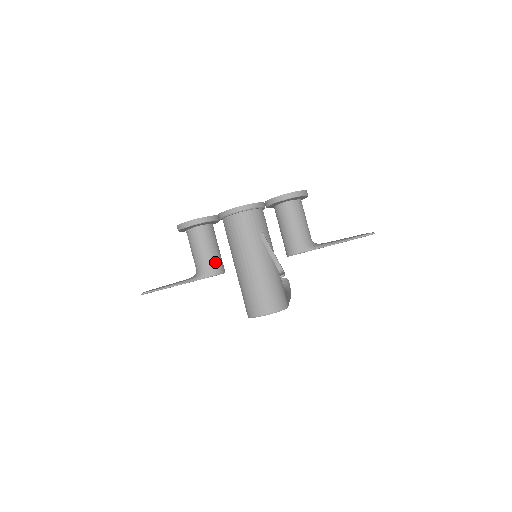
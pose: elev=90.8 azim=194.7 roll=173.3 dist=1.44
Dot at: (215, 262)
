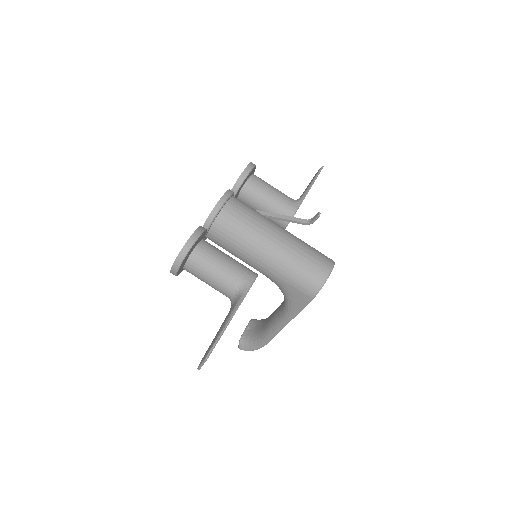
Dot at: (244, 266)
